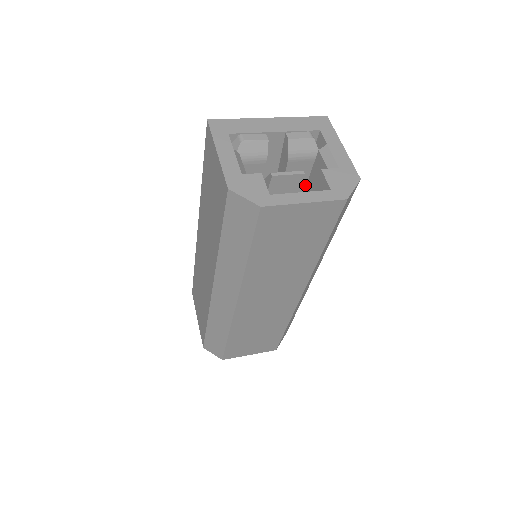
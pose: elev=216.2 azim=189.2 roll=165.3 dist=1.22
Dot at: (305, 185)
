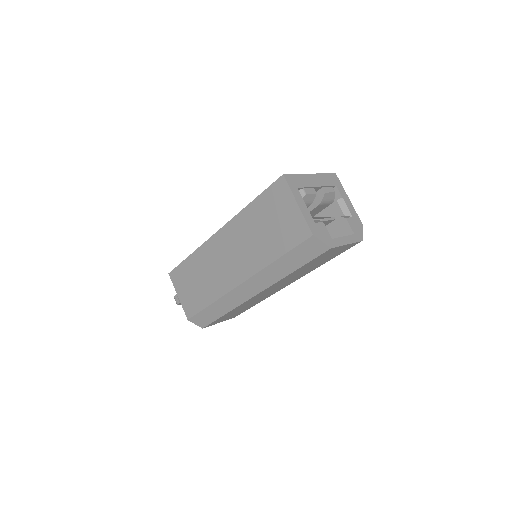
Dot at: (313, 216)
